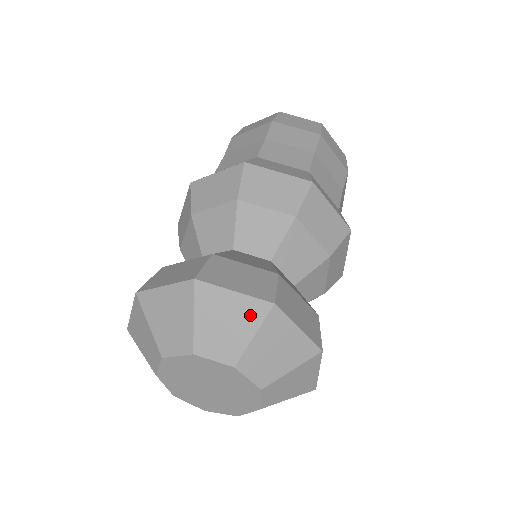
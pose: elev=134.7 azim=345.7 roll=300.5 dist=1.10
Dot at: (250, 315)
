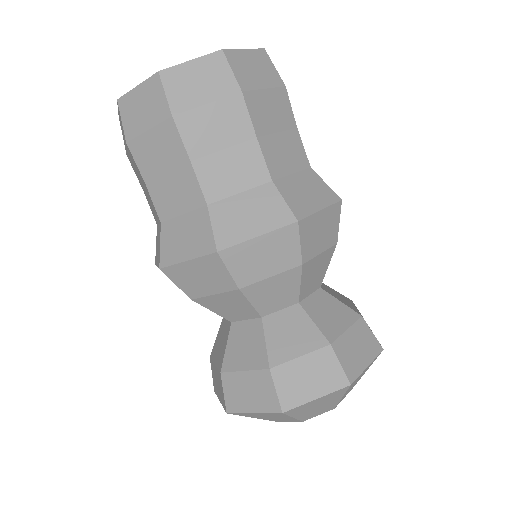
Dot at: (277, 416)
